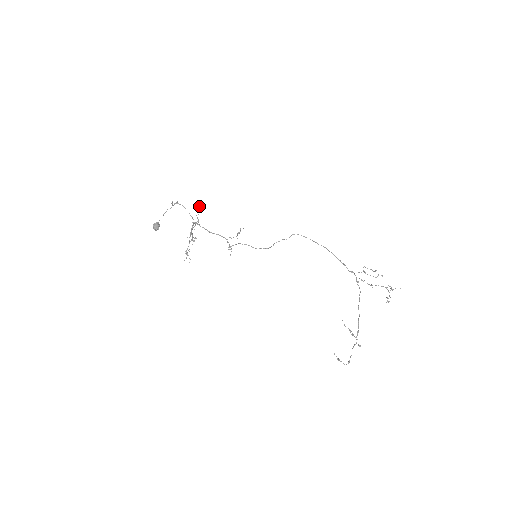
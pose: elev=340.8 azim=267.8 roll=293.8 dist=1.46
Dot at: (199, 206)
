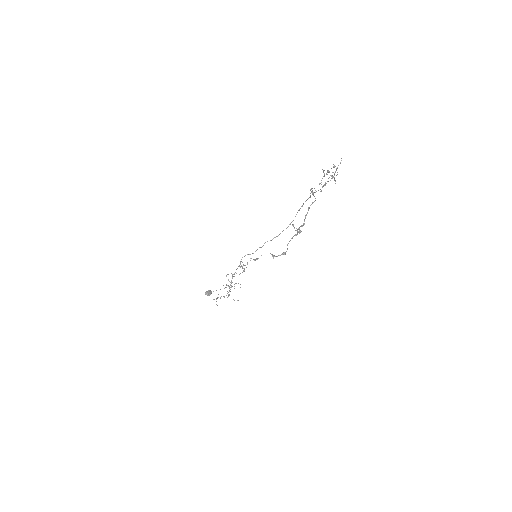
Dot at: occluded
